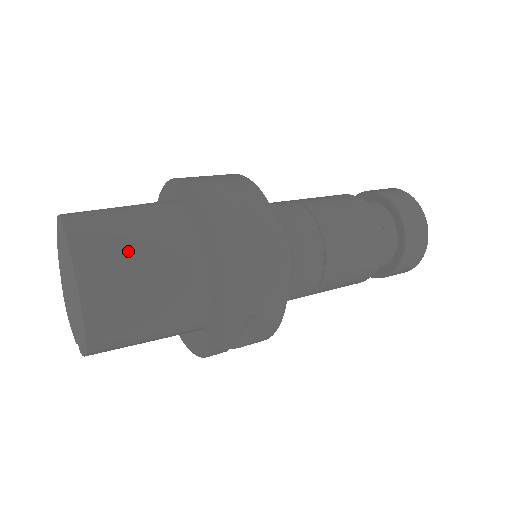
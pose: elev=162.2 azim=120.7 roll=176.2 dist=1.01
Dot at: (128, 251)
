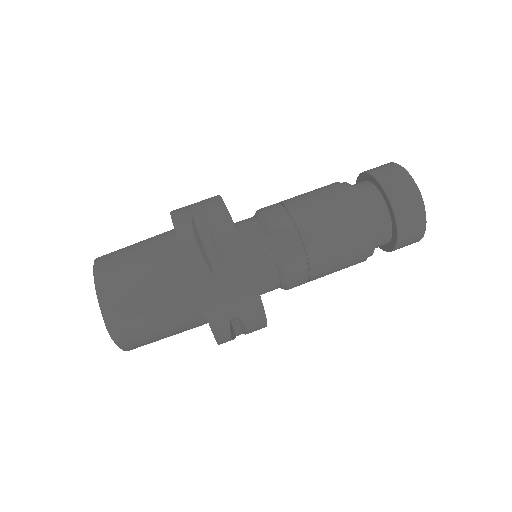
Dot at: (160, 339)
